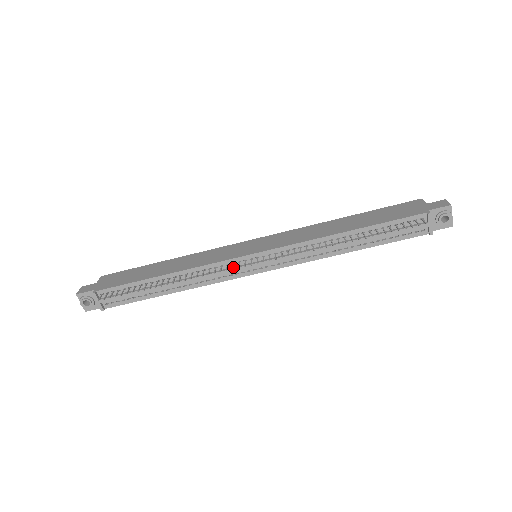
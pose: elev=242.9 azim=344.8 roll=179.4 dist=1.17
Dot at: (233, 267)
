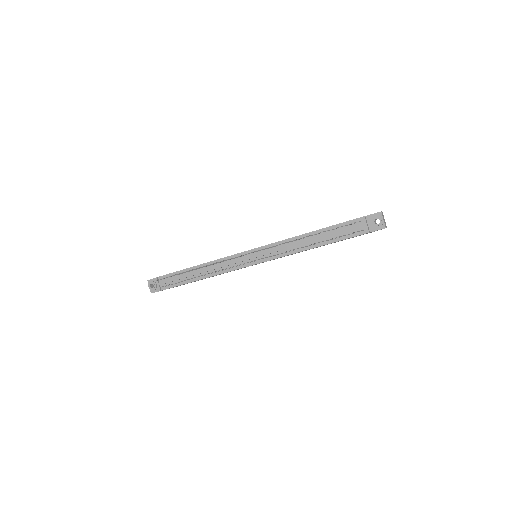
Dot at: (236, 257)
